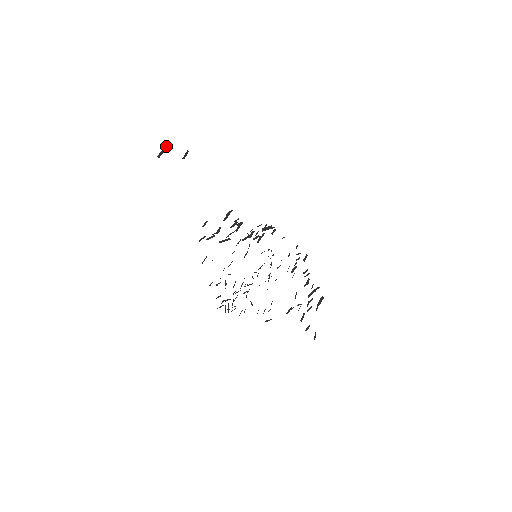
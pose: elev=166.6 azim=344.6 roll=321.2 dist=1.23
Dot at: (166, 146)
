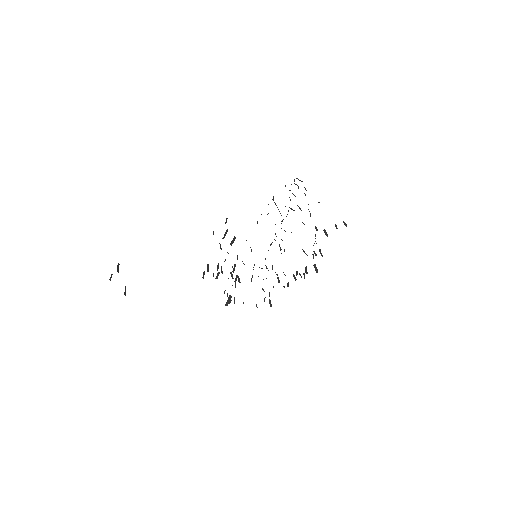
Dot at: occluded
